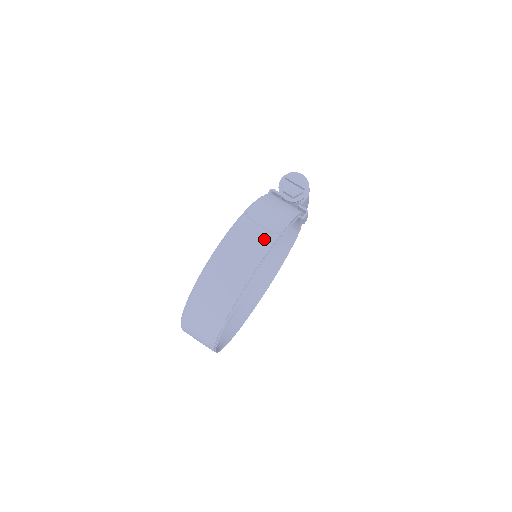
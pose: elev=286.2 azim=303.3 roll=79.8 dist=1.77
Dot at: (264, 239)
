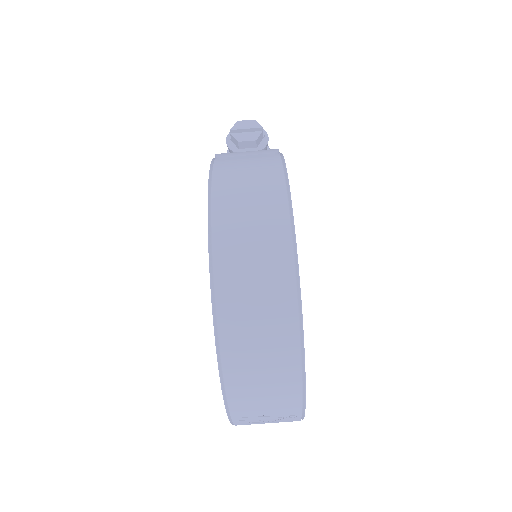
Dot at: (264, 162)
